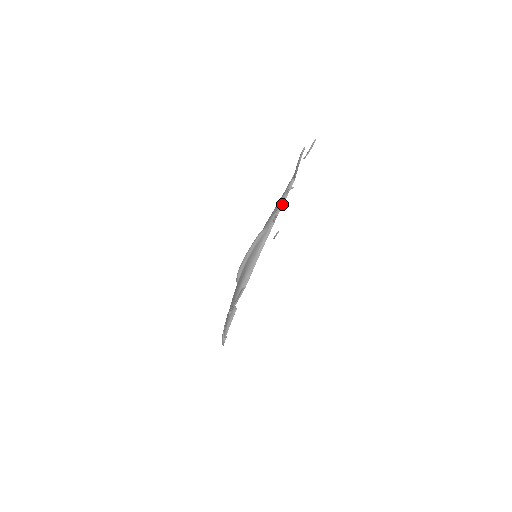
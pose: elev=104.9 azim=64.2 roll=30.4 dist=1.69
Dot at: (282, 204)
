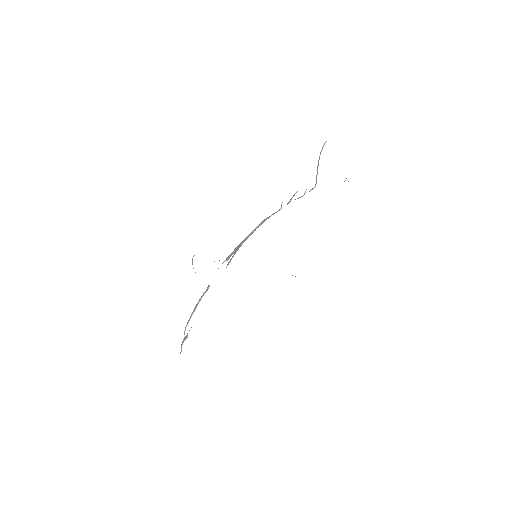
Dot at: occluded
